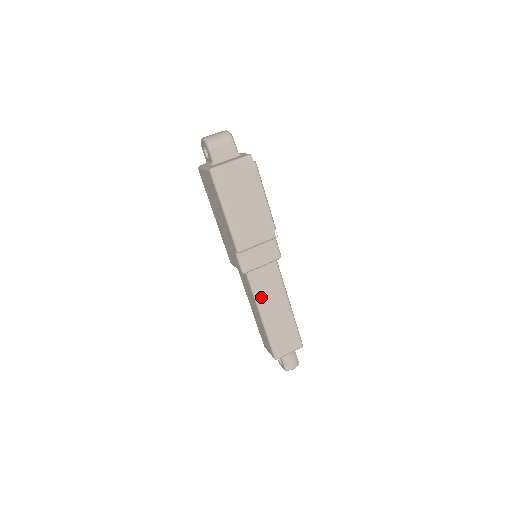
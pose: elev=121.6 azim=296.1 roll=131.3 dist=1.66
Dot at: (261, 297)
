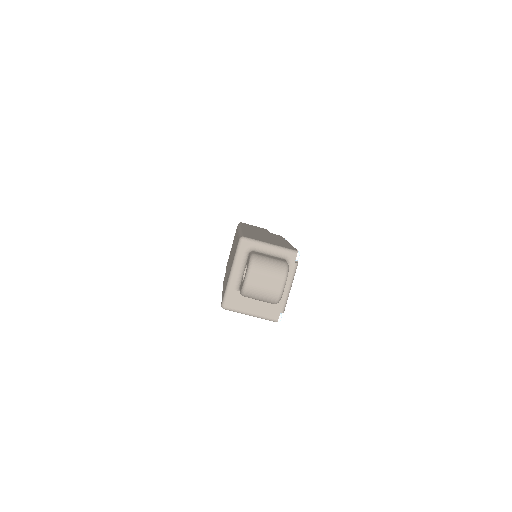
Dot at: occluded
